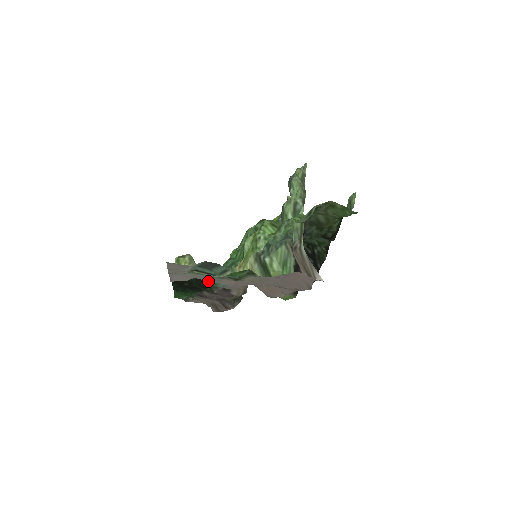
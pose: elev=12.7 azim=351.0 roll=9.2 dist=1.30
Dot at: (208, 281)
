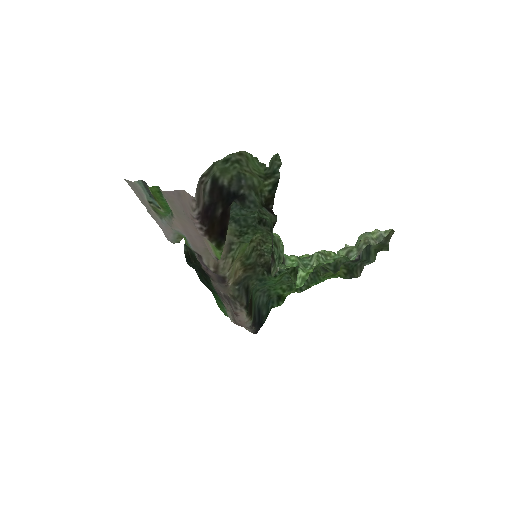
Dot at: (172, 228)
